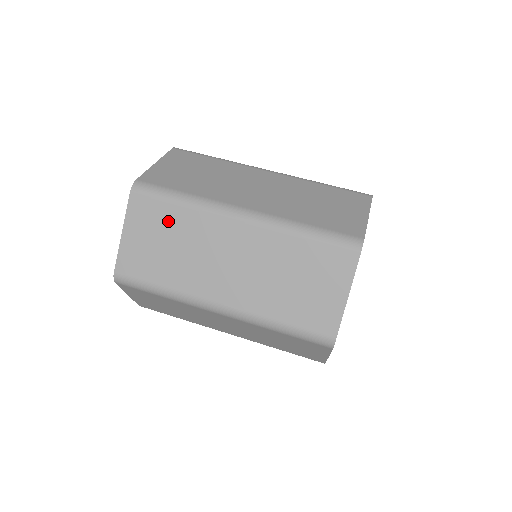
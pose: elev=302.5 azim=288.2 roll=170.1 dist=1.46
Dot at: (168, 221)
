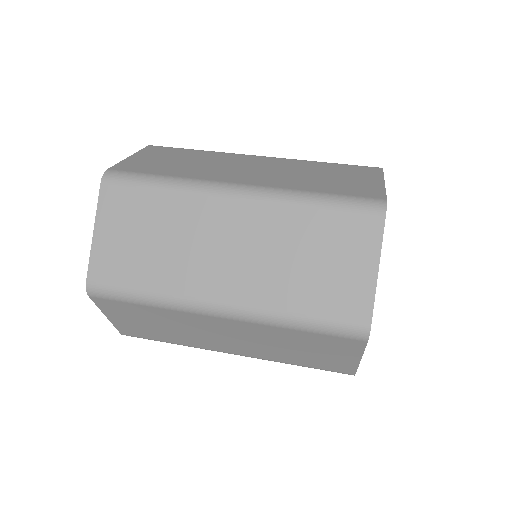
Dot at: (185, 154)
